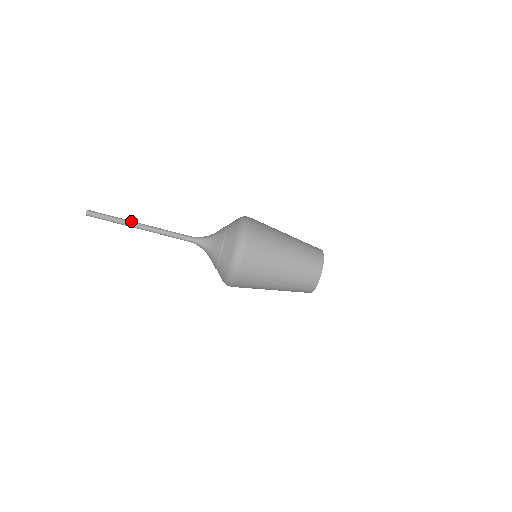
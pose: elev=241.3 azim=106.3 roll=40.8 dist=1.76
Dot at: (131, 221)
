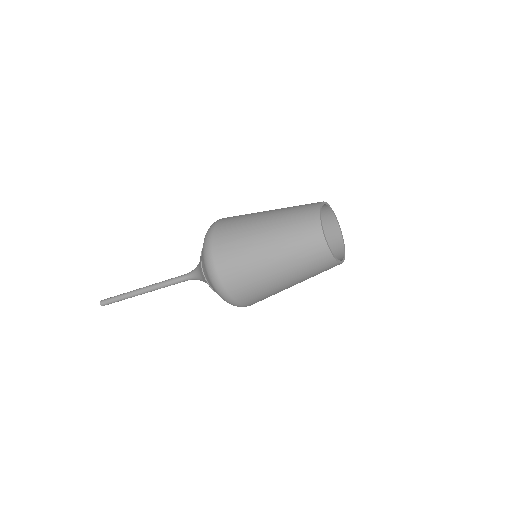
Dot at: (133, 293)
